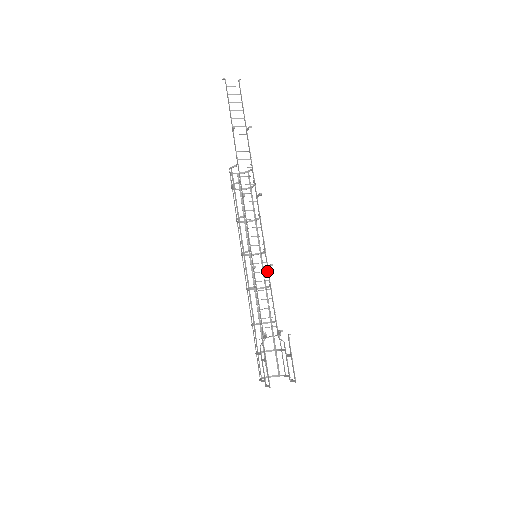
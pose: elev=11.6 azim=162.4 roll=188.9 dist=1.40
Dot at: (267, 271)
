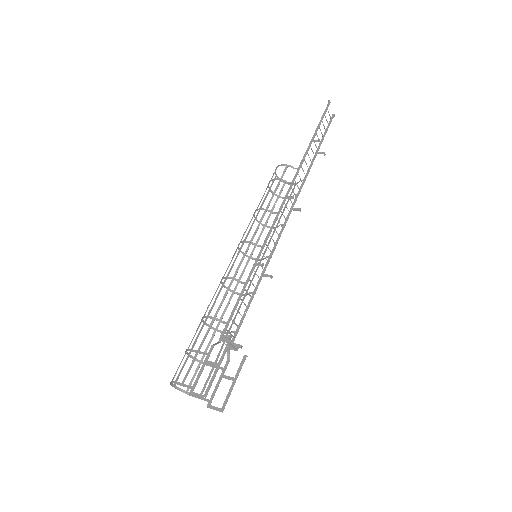
Dot at: (260, 278)
